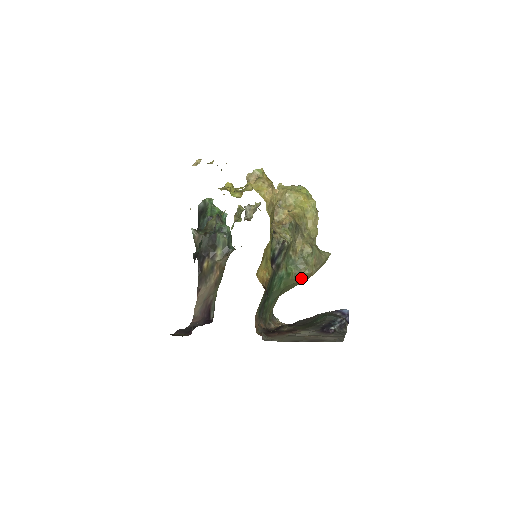
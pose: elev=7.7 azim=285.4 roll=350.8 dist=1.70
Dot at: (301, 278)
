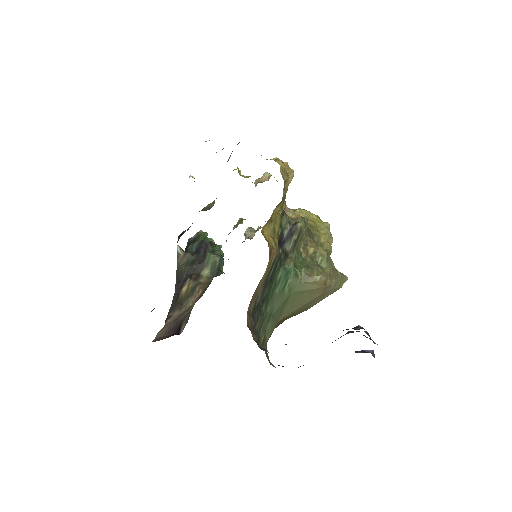
Dot at: (312, 285)
